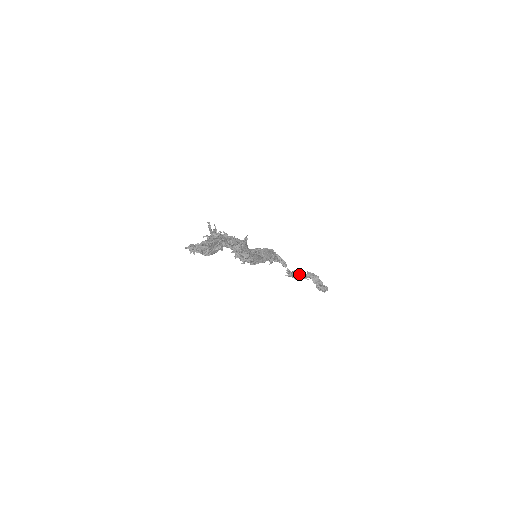
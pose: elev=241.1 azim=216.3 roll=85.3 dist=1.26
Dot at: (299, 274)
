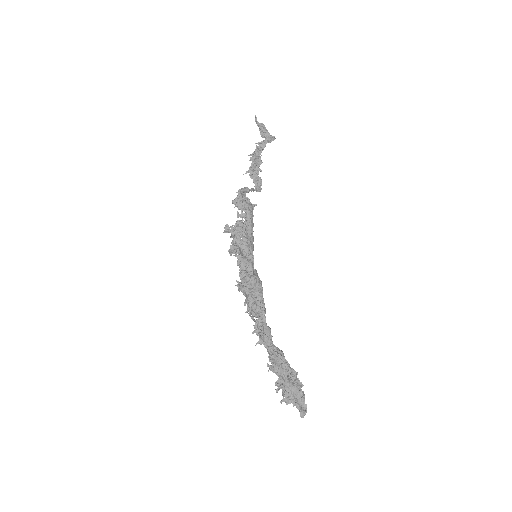
Dot at: (256, 165)
